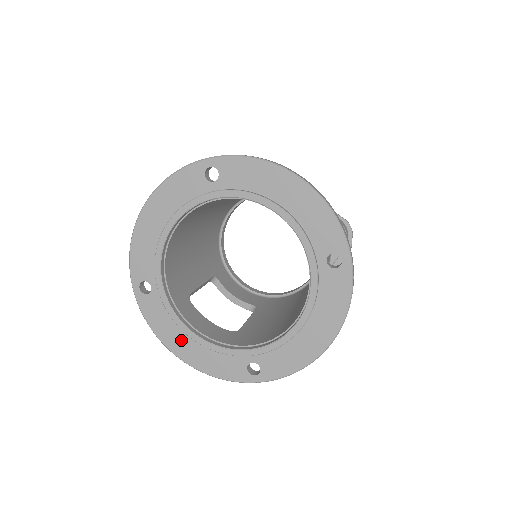
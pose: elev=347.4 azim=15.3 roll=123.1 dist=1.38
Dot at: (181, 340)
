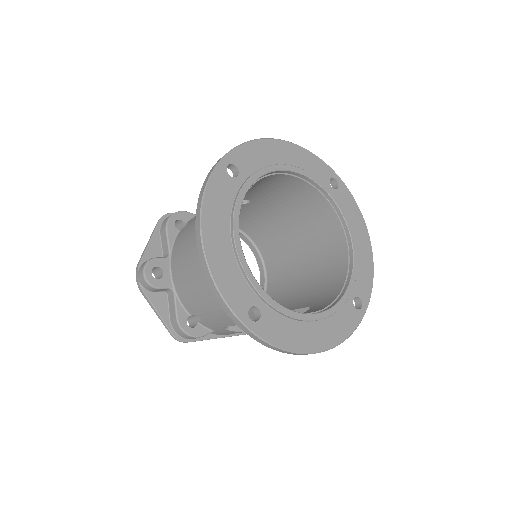
Dot at: (309, 333)
